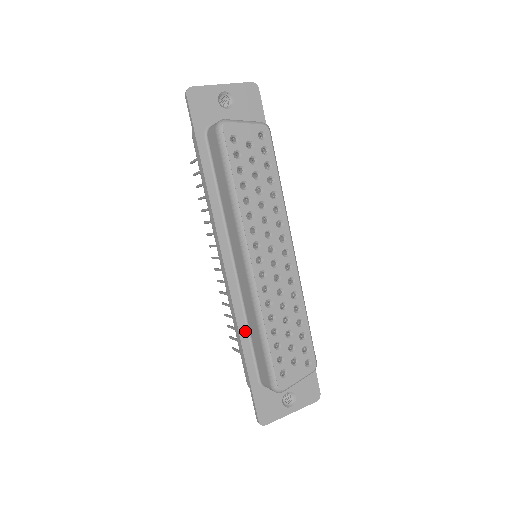
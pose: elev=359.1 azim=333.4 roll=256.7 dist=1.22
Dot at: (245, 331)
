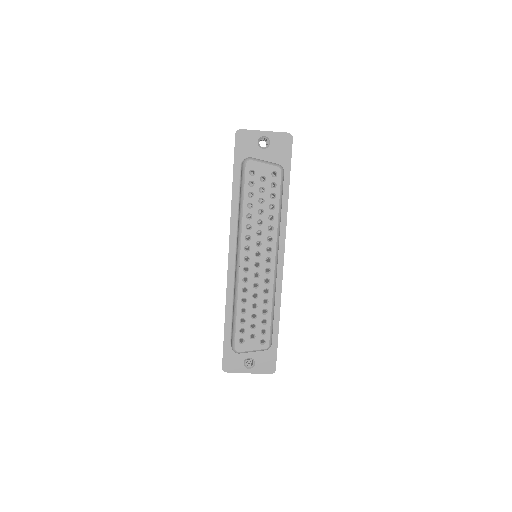
Dot at: (230, 304)
